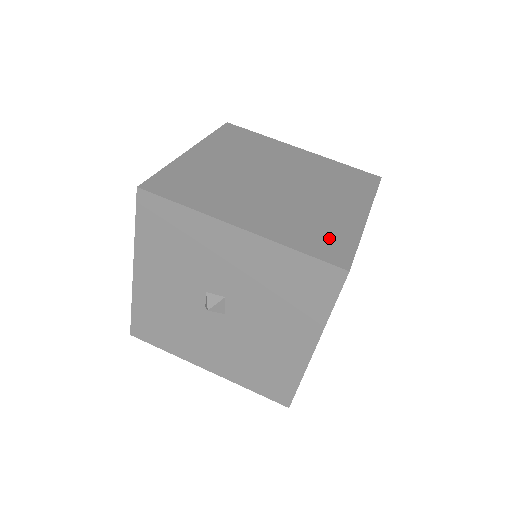
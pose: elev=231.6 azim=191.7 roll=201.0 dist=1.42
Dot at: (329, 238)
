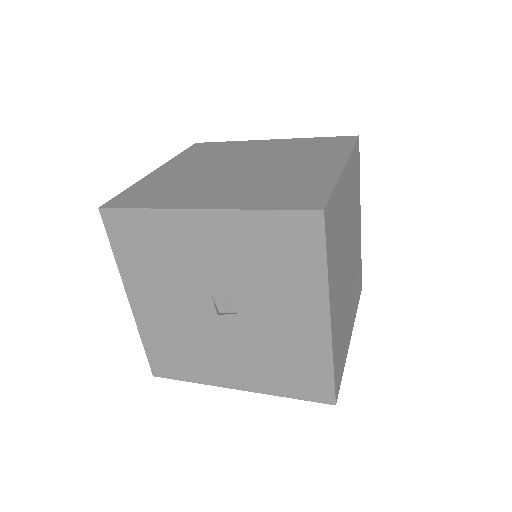
Dot at: (341, 358)
